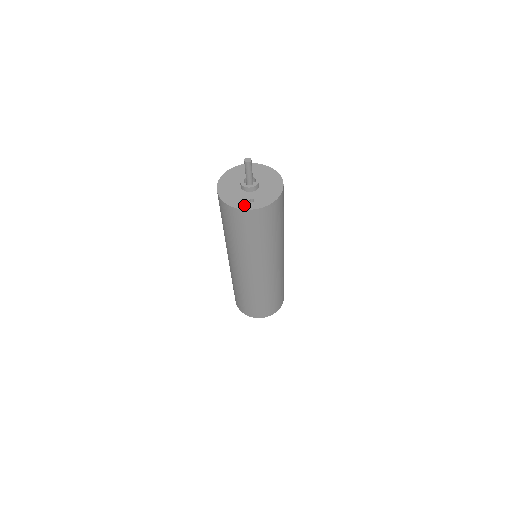
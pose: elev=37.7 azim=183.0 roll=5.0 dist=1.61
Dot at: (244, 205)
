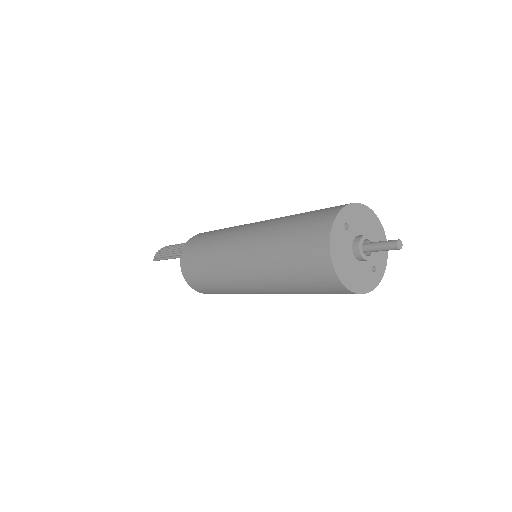
Dot at: (373, 282)
